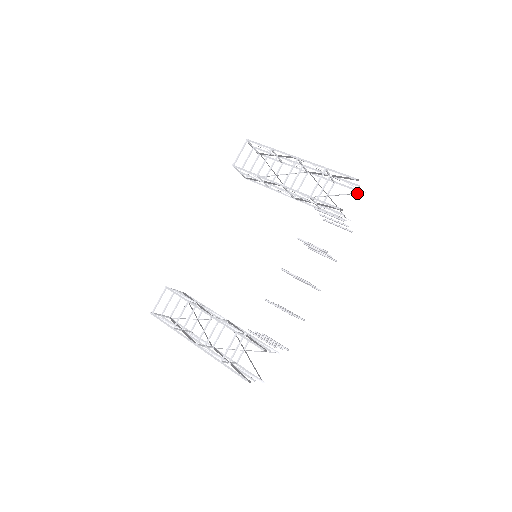
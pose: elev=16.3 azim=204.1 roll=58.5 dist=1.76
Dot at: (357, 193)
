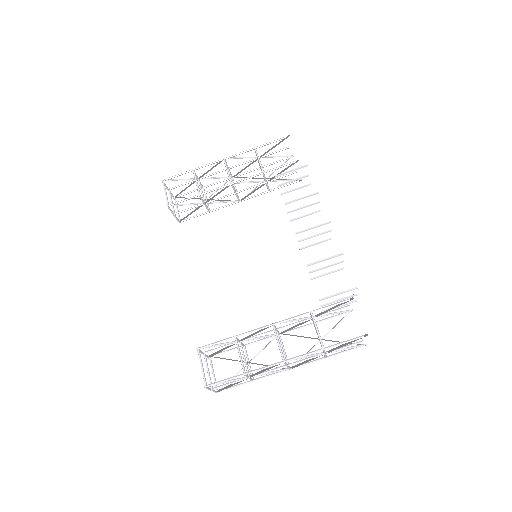
Dot at: (287, 160)
